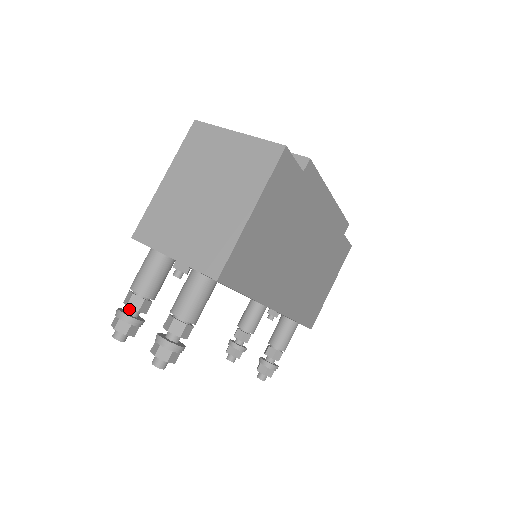
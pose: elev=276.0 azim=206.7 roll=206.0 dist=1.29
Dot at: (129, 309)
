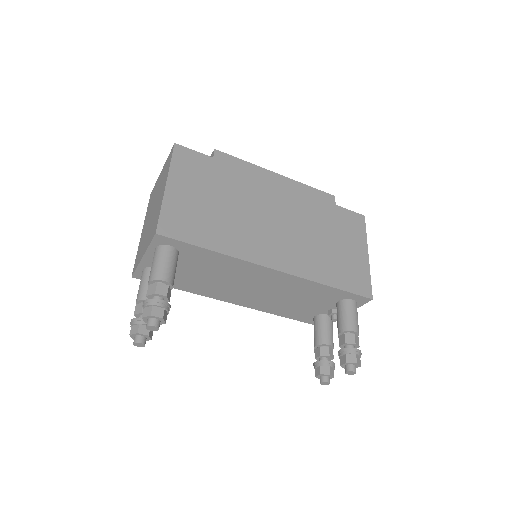
Dot at: occluded
